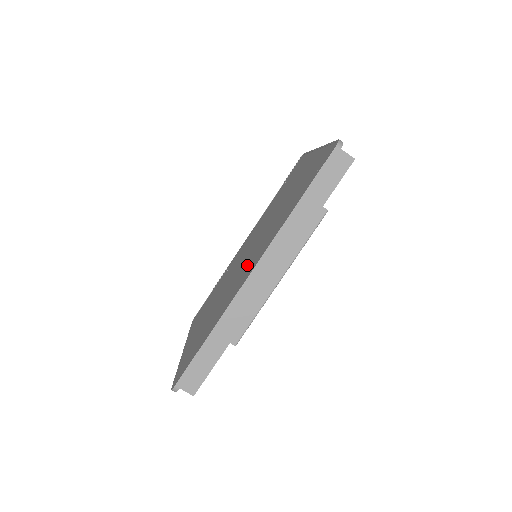
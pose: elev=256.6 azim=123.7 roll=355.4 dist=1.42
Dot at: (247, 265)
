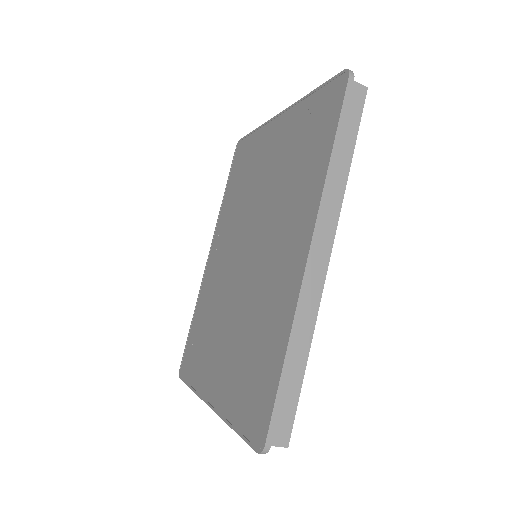
Dot at: (274, 259)
